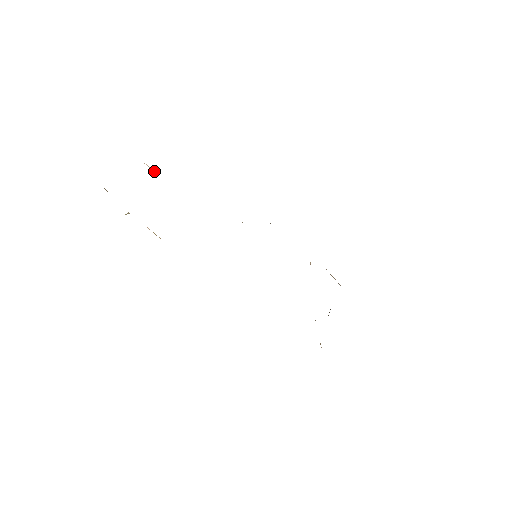
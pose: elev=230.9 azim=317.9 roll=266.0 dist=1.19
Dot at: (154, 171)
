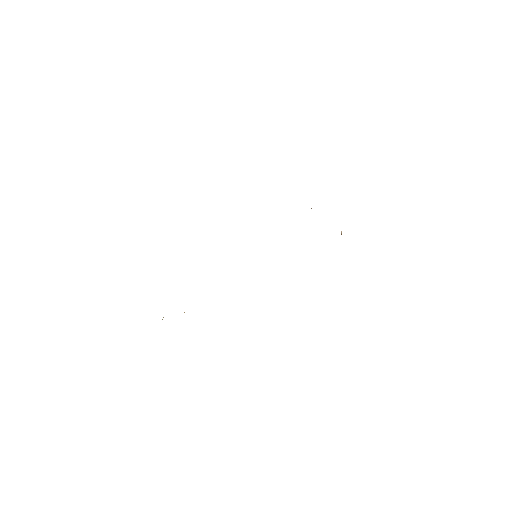
Dot at: occluded
